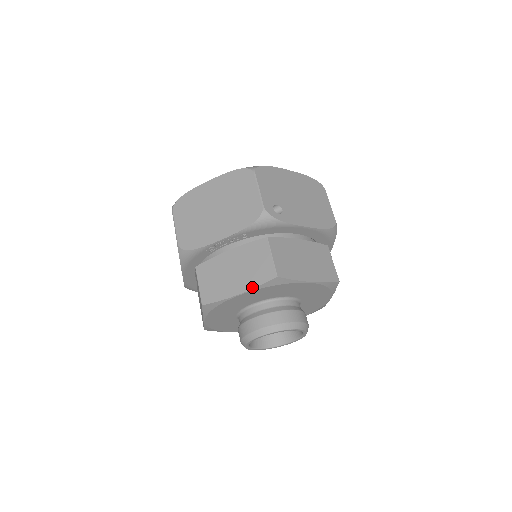
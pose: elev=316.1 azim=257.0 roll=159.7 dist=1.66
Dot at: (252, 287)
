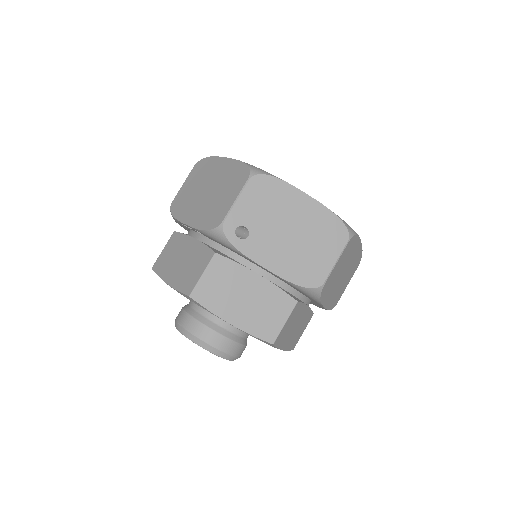
Dot at: (175, 287)
